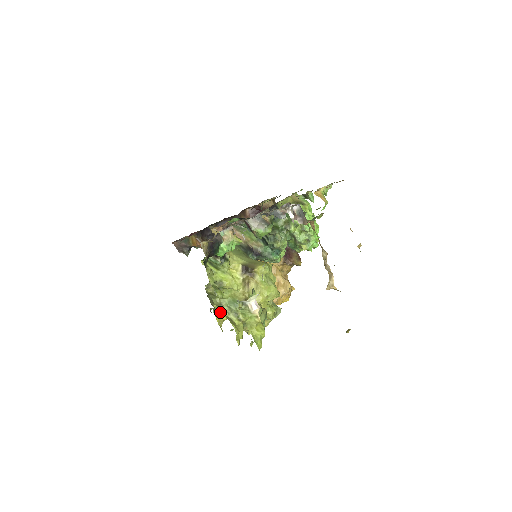
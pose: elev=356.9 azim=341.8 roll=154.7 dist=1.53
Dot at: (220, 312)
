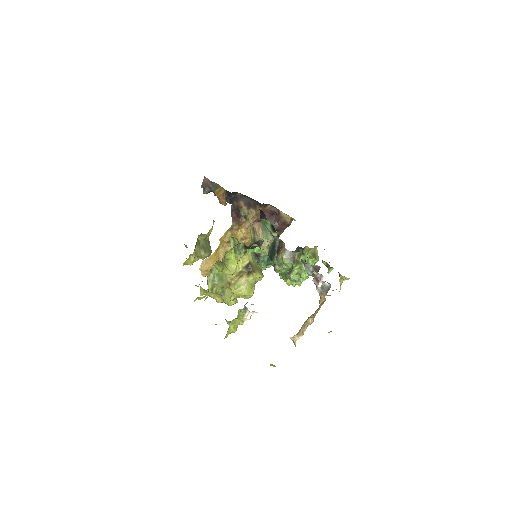
Dot at: (193, 259)
